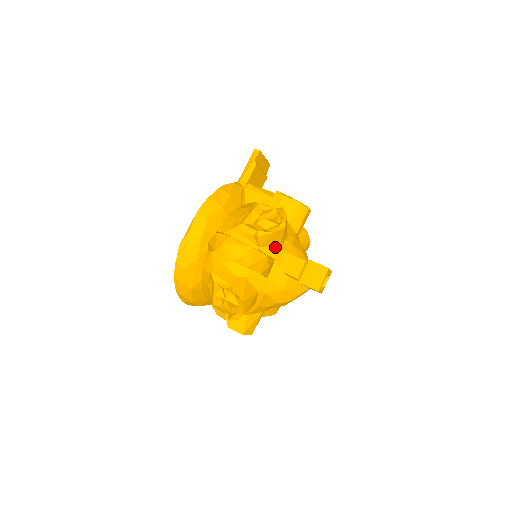
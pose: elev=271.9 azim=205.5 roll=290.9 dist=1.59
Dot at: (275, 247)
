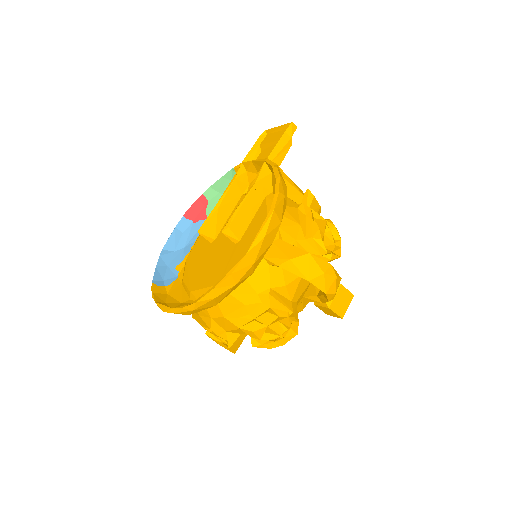
Dot at: occluded
